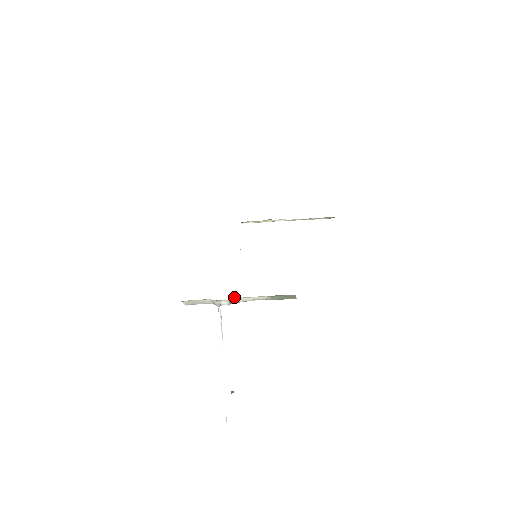
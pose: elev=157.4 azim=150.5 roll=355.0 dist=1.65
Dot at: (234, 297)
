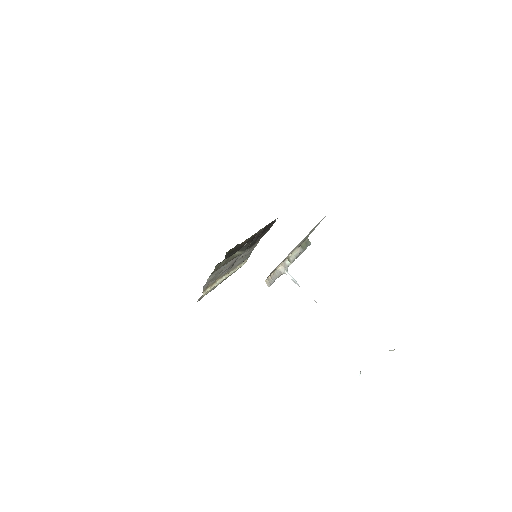
Dot at: occluded
